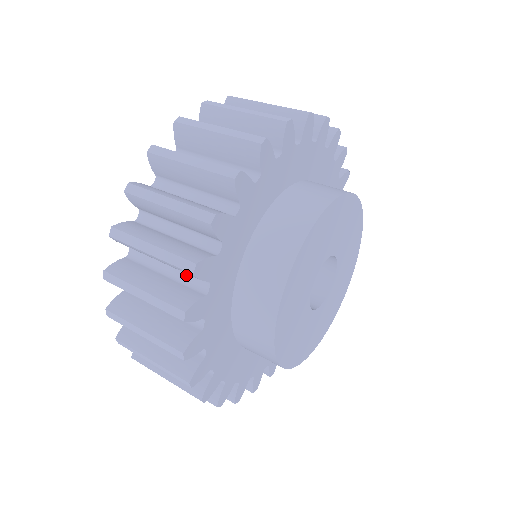
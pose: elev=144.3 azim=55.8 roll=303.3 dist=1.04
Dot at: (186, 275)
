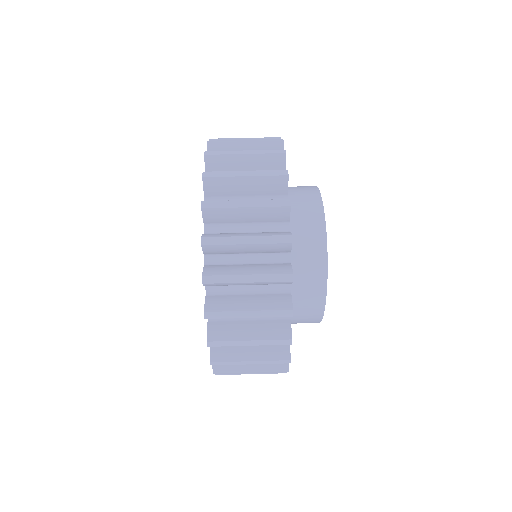
Dot at: occluded
